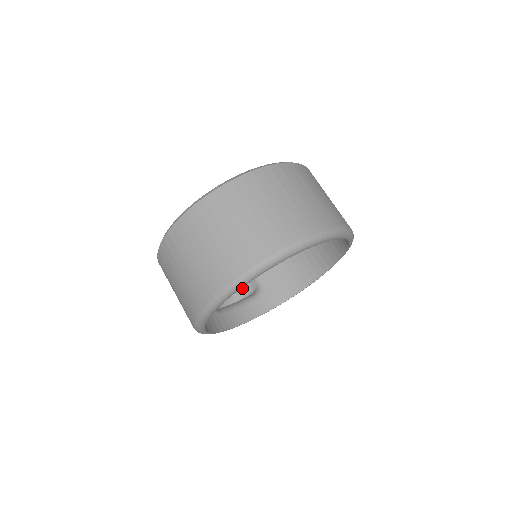
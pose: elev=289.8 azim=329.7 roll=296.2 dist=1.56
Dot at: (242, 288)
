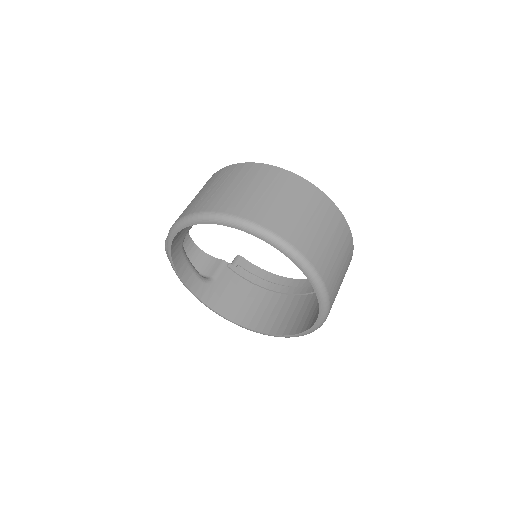
Dot at: (200, 265)
